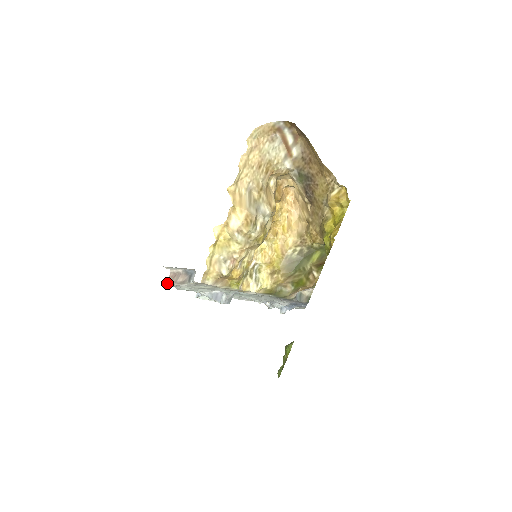
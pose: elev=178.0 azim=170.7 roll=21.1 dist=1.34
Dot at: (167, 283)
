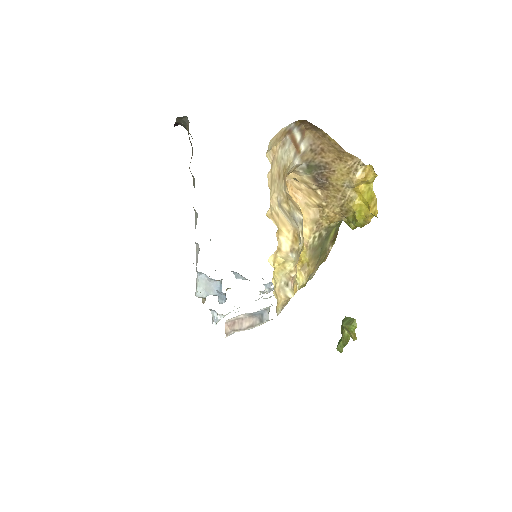
Dot at: (228, 334)
